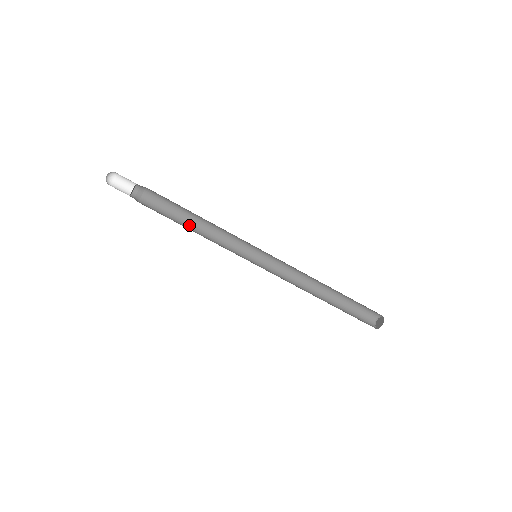
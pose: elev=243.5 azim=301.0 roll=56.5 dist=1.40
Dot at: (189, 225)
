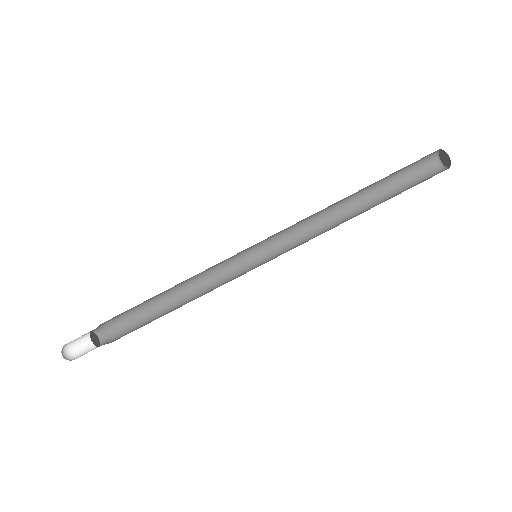
Dot at: occluded
